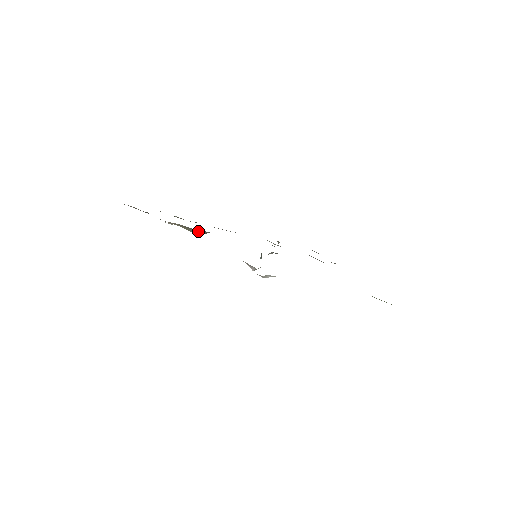
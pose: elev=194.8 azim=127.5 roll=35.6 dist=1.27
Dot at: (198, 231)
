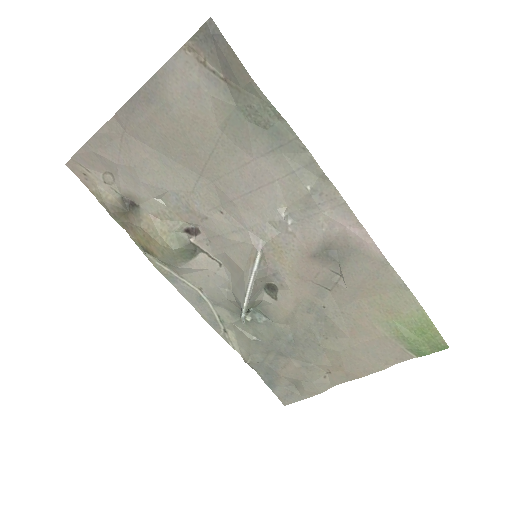
Dot at: (181, 240)
